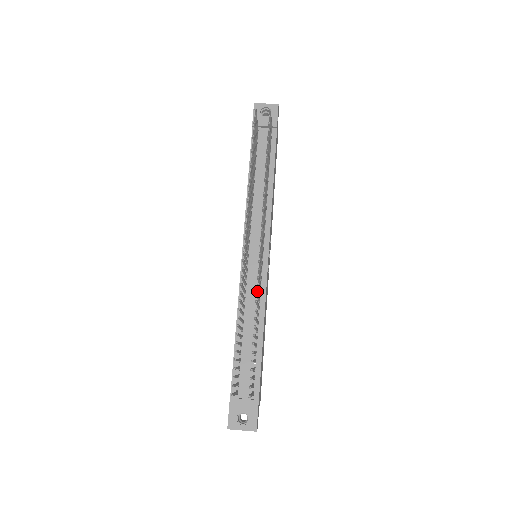
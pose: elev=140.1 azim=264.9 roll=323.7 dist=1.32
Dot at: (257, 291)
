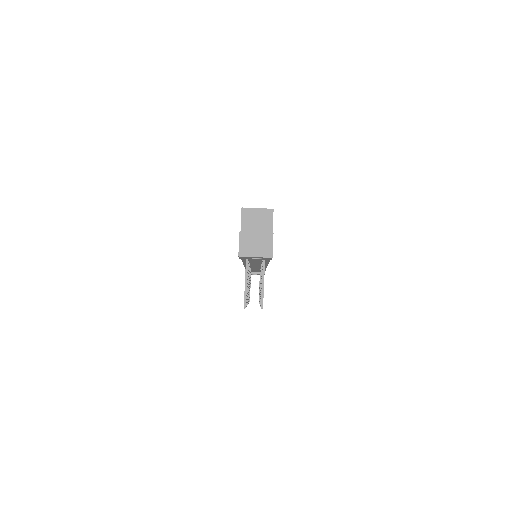
Dot at: (259, 268)
